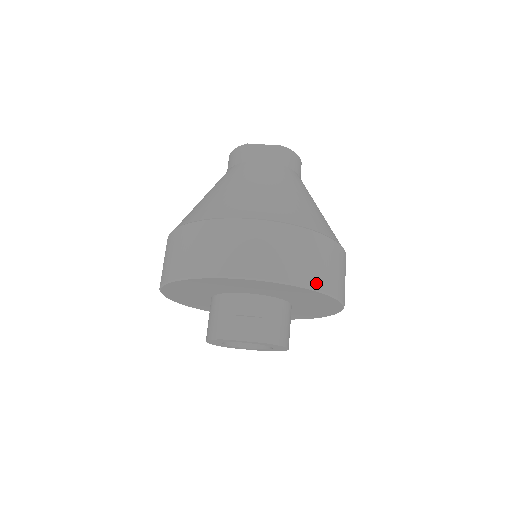
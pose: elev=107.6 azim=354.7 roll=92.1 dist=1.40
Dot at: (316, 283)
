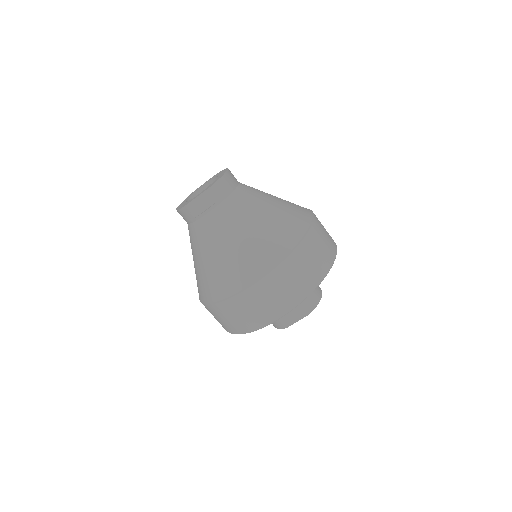
Dot at: (316, 282)
